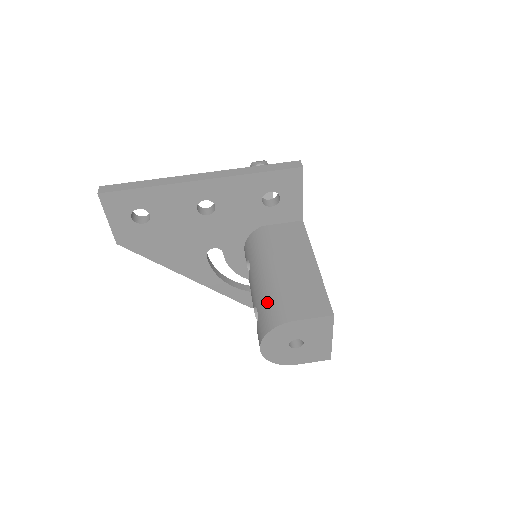
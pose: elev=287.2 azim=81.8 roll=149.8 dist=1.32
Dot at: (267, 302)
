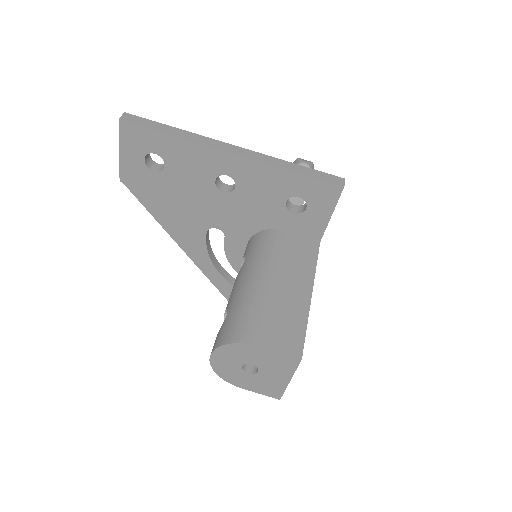
Dot at: (240, 311)
